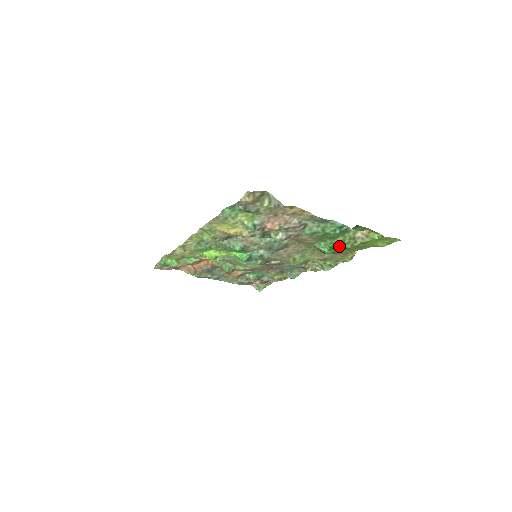
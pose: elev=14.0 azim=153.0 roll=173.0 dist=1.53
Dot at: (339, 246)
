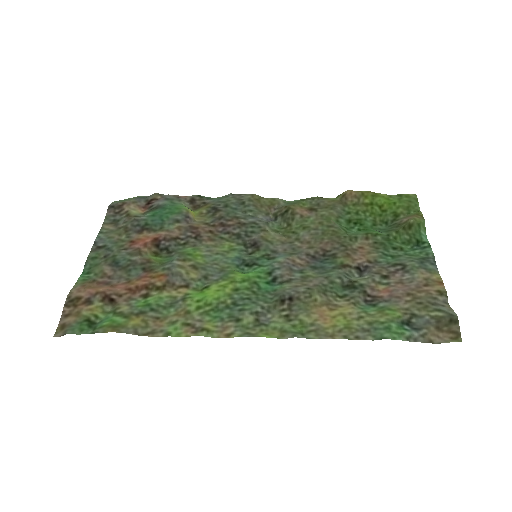
Dot at: (380, 232)
